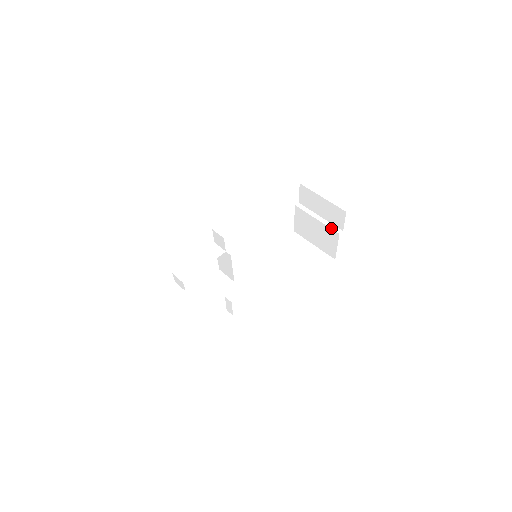
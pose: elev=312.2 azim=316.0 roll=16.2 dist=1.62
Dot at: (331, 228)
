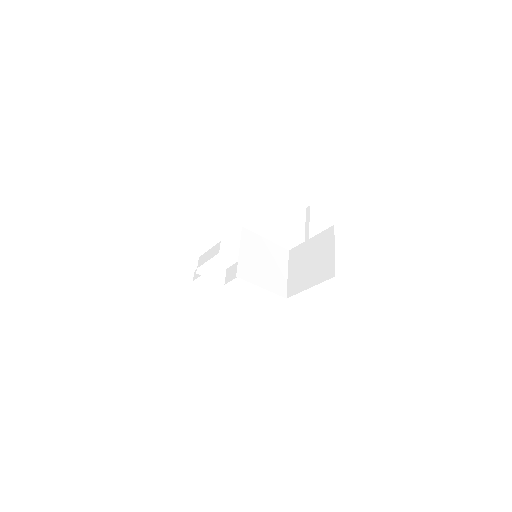
Dot at: (305, 250)
